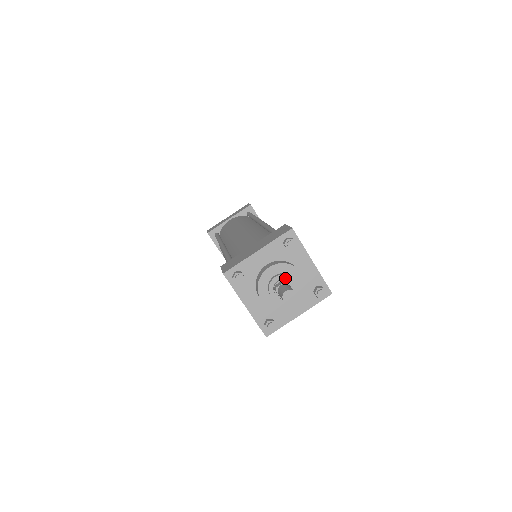
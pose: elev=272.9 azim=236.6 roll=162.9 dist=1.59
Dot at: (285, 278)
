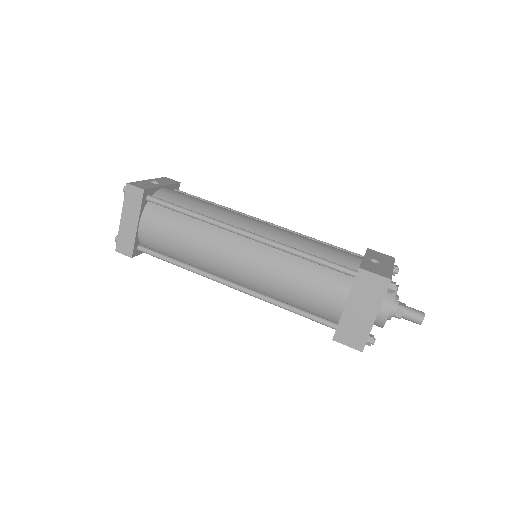
Dot at: (397, 305)
